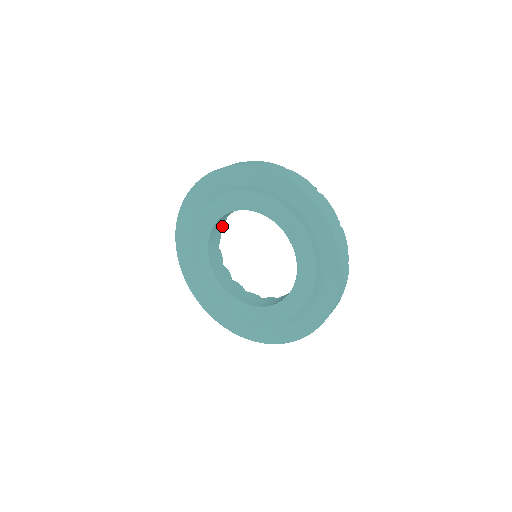
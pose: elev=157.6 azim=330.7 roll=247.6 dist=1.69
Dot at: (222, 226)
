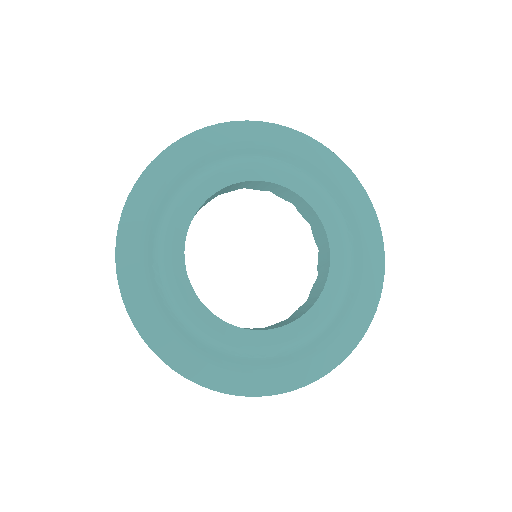
Dot at: occluded
